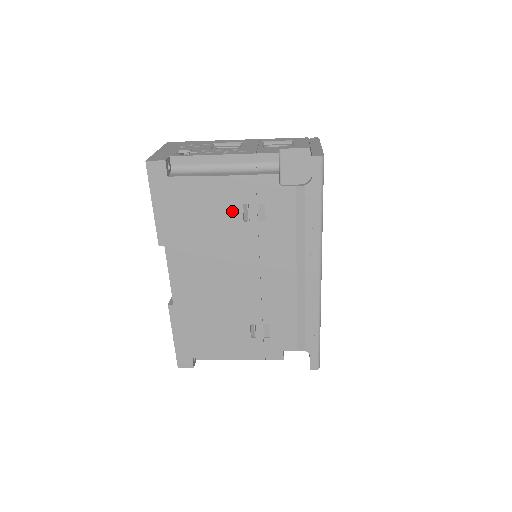
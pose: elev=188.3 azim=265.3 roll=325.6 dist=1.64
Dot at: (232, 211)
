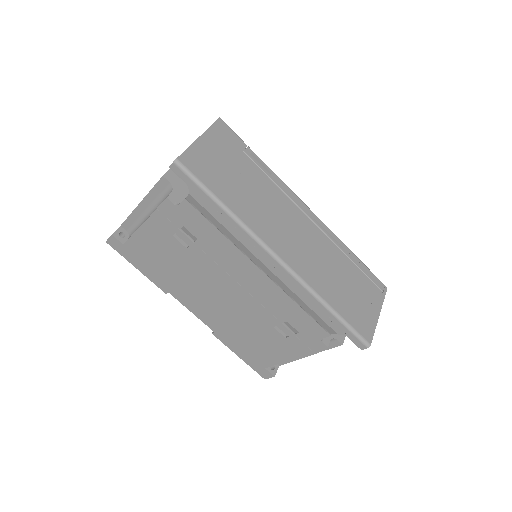
Dot at: (173, 245)
